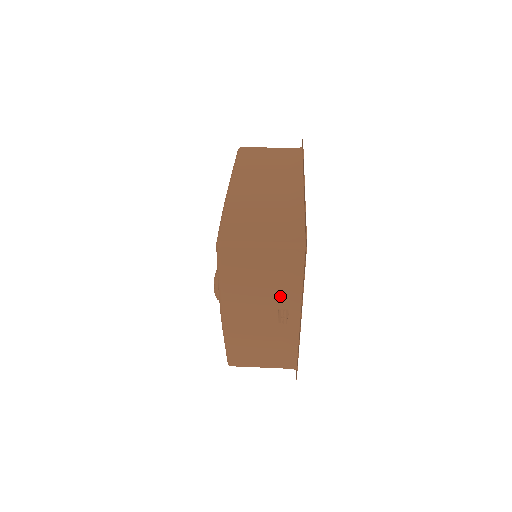
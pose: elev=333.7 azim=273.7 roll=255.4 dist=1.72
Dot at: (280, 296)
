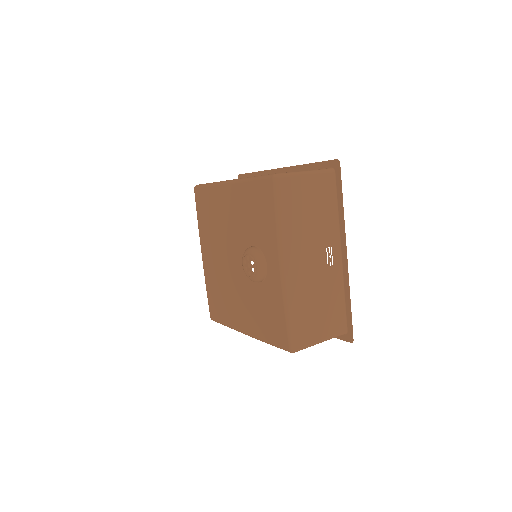
Dot at: (324, 230)
